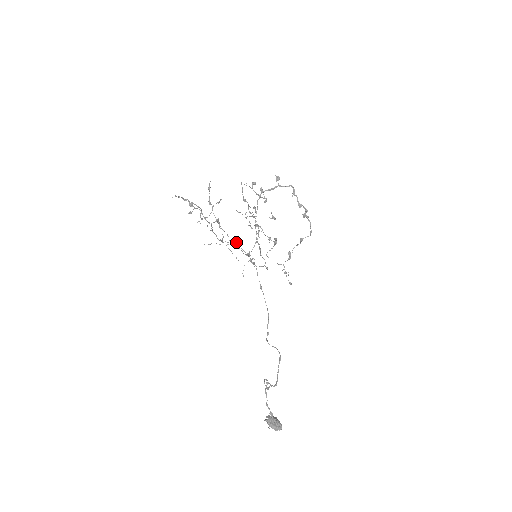
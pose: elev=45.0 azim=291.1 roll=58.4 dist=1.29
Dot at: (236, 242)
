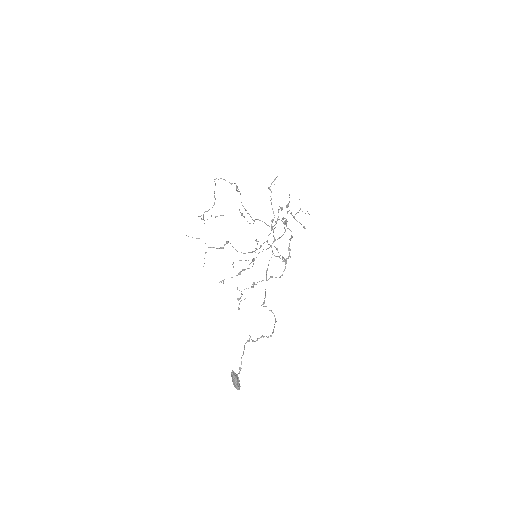
Dot at: occluded
